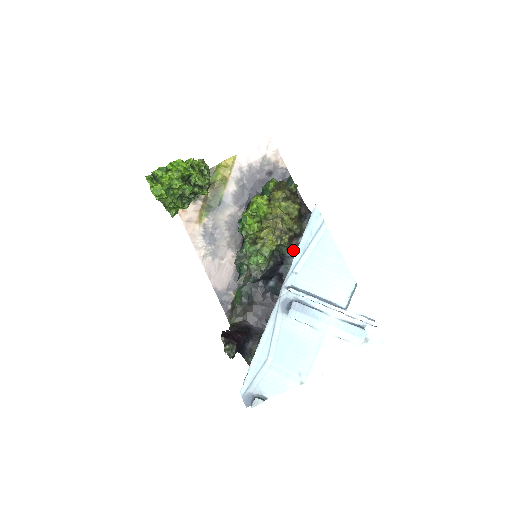
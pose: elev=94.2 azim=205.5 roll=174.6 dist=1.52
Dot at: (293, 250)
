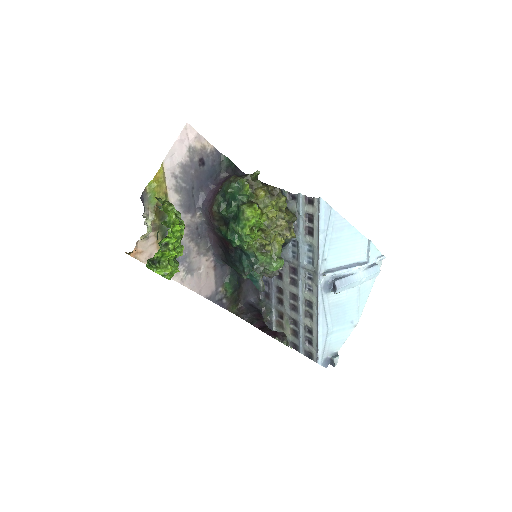
Dot at: occluded
